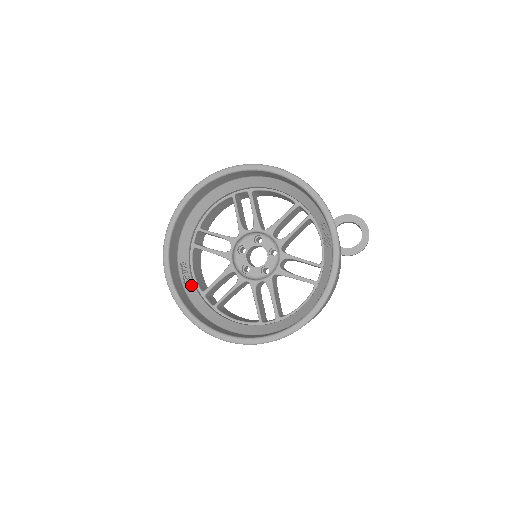
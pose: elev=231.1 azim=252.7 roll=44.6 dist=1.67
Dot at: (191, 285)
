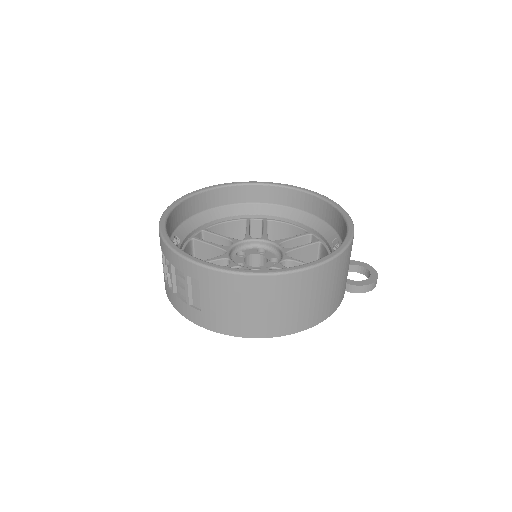
Dot at: occluded
